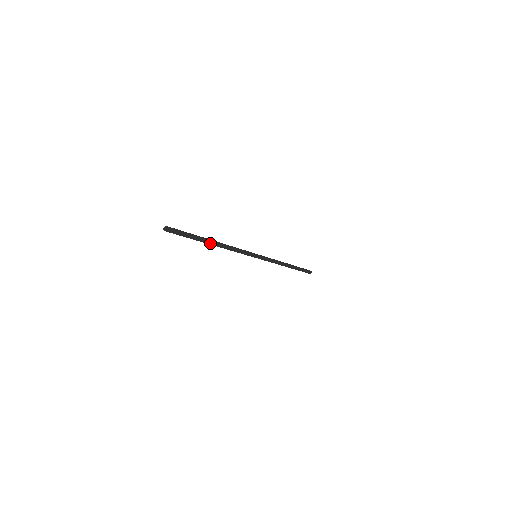
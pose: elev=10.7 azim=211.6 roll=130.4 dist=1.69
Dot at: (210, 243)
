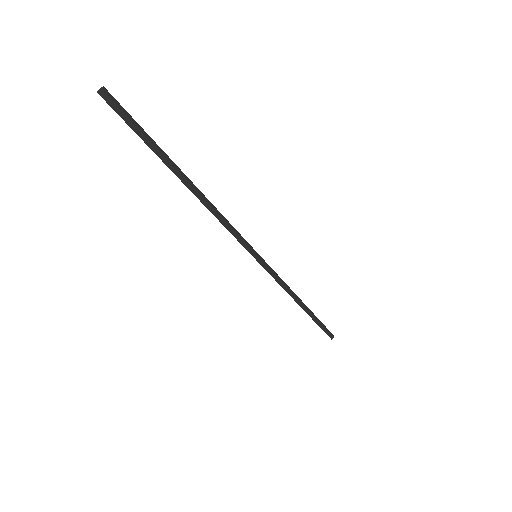
Dot at: (182, 179)
